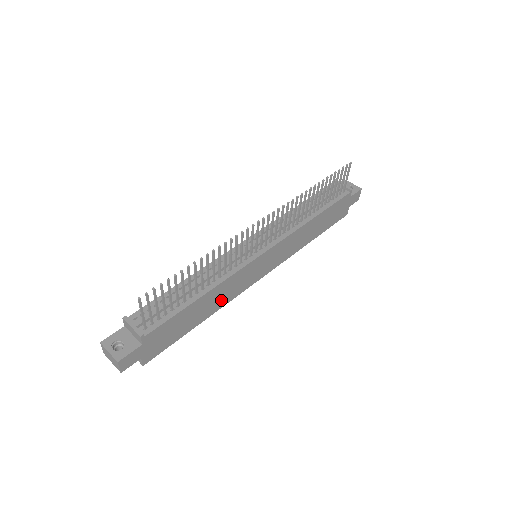
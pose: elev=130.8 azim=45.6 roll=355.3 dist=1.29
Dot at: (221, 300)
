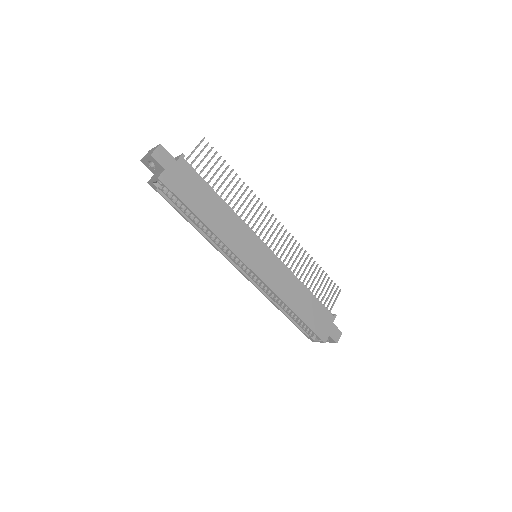
Dot at: (224, 230)
